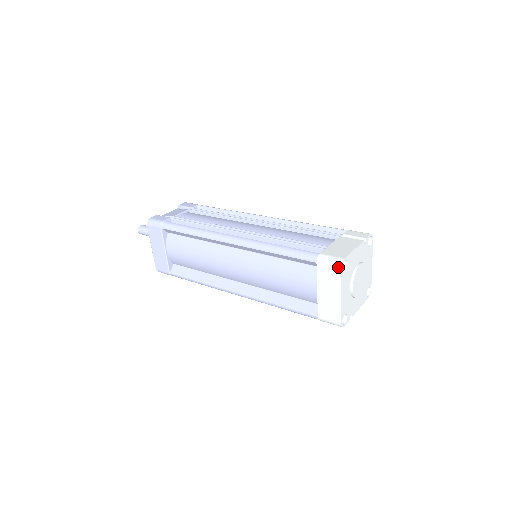
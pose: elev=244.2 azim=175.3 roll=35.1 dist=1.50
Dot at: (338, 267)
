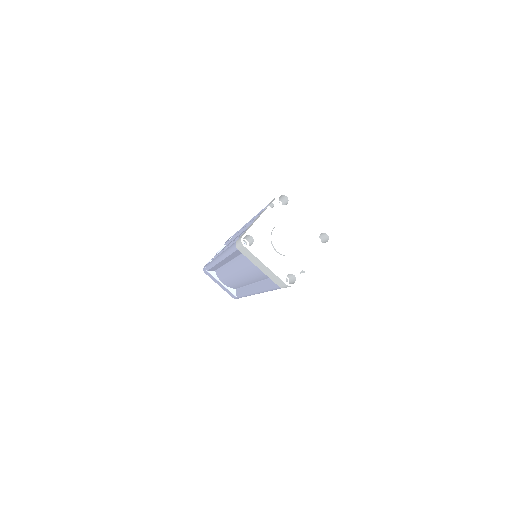
Dot at: (242, 246)
